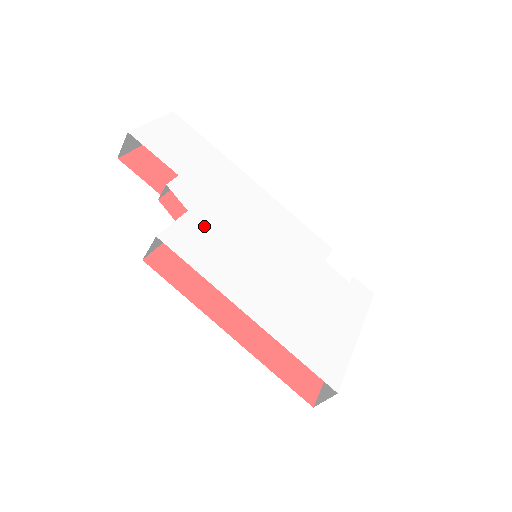
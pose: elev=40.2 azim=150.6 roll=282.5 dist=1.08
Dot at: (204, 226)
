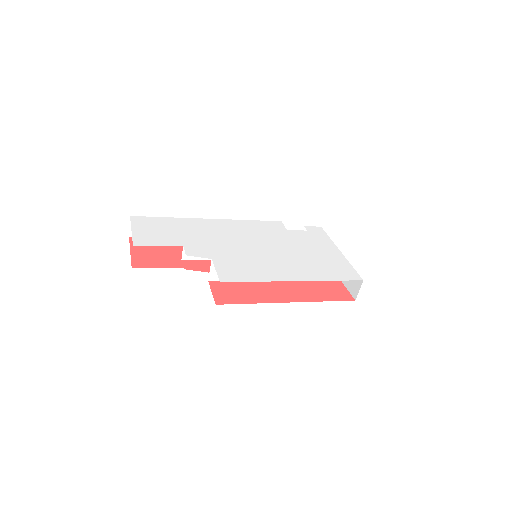
Dot at: (227, 260)
